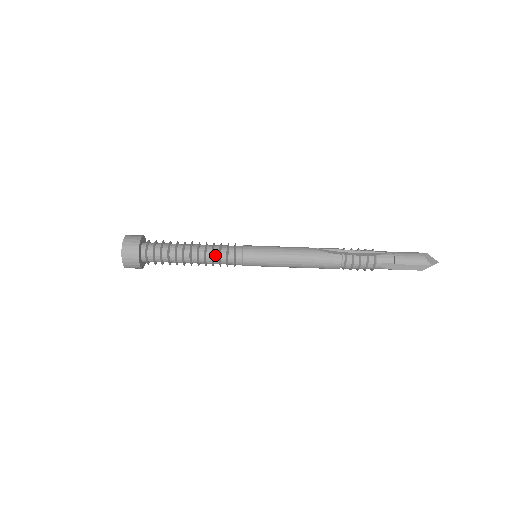
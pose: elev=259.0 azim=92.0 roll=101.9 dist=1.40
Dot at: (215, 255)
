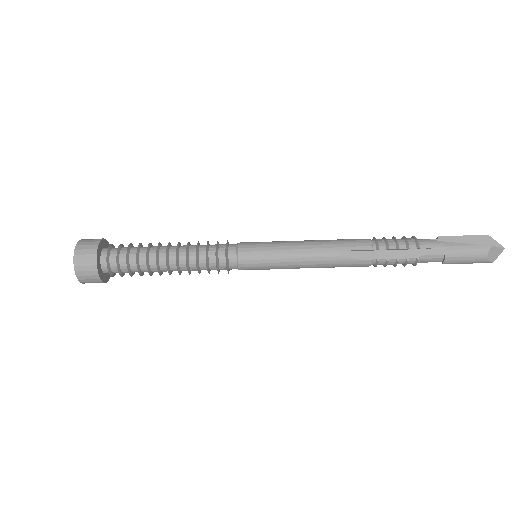
Dot at: (202, 269)
